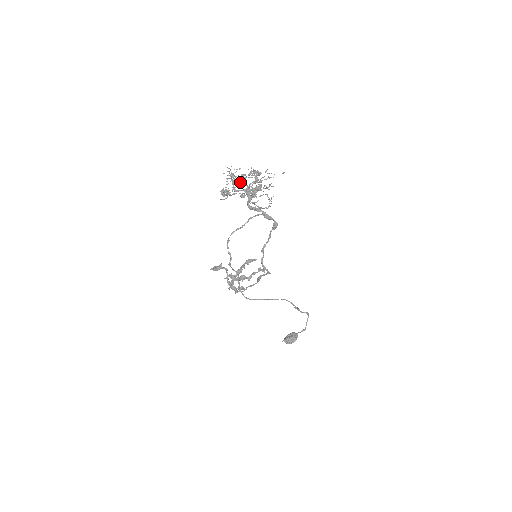
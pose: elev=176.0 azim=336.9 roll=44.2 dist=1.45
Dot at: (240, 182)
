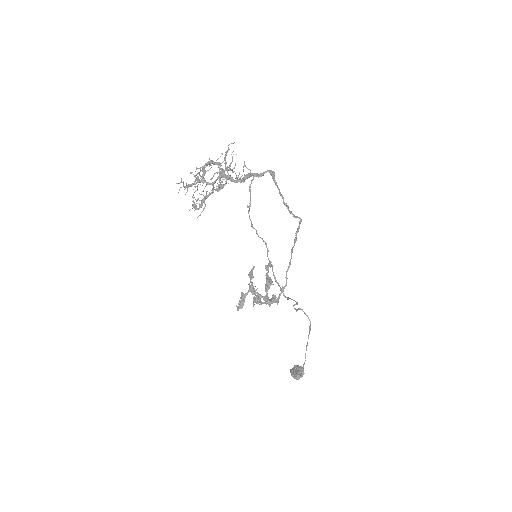
Dot at: (193, 195)
